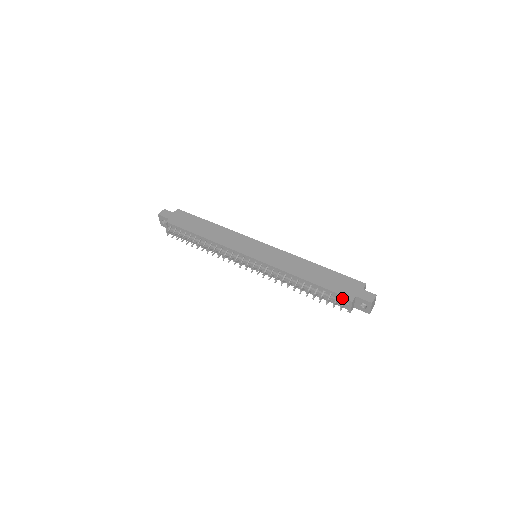
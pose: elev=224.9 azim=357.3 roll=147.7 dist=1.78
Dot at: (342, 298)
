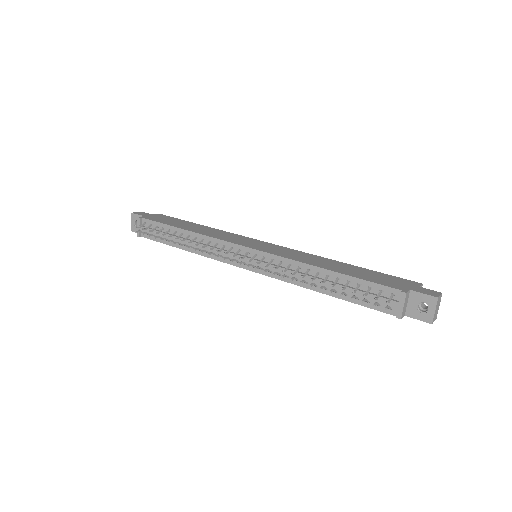
Dot at: (388, 292)
